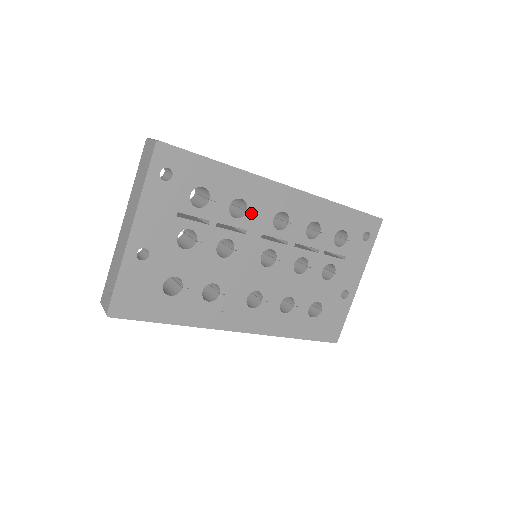
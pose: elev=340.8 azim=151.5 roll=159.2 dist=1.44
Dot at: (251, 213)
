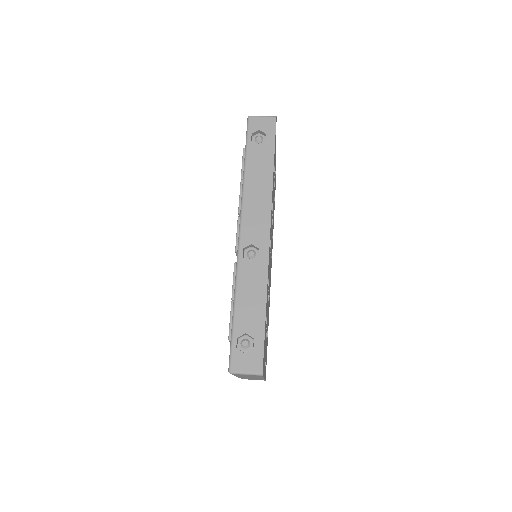
Dot at: occluded
